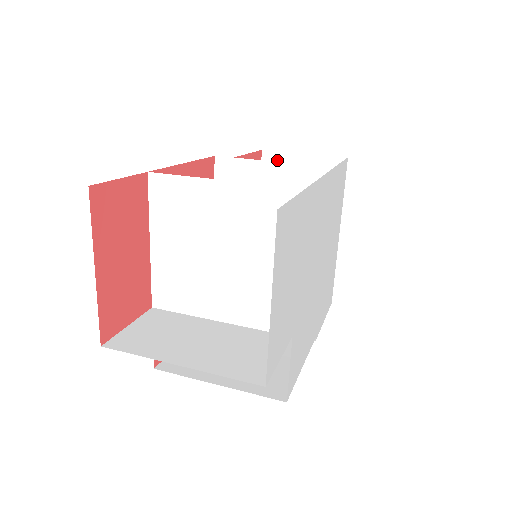
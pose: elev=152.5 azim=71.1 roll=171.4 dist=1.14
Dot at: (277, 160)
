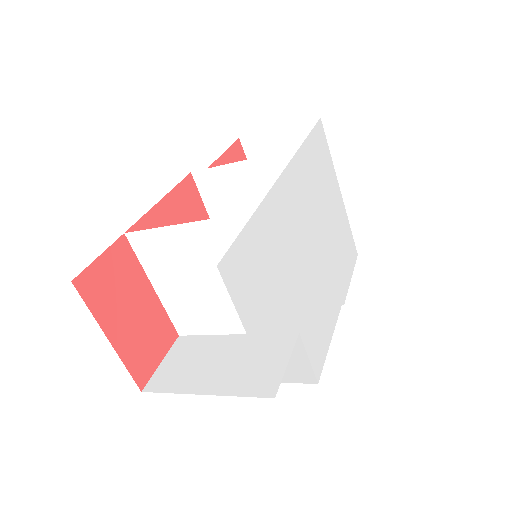
Dot at: (256, 142)
